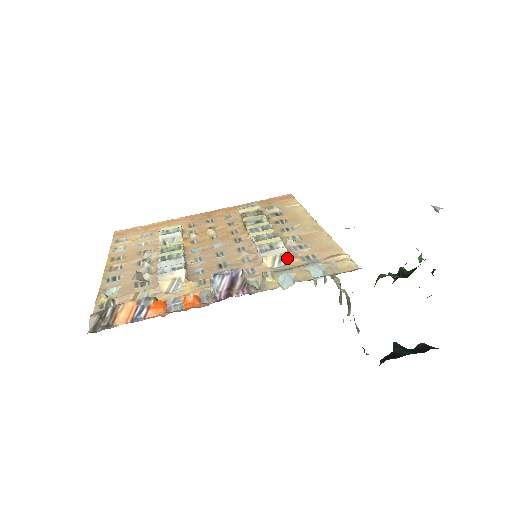
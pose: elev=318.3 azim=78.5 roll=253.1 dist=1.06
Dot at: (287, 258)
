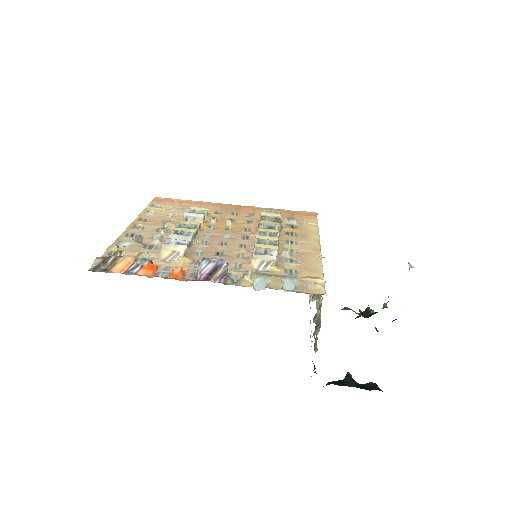
Dot at: (273, 266)
